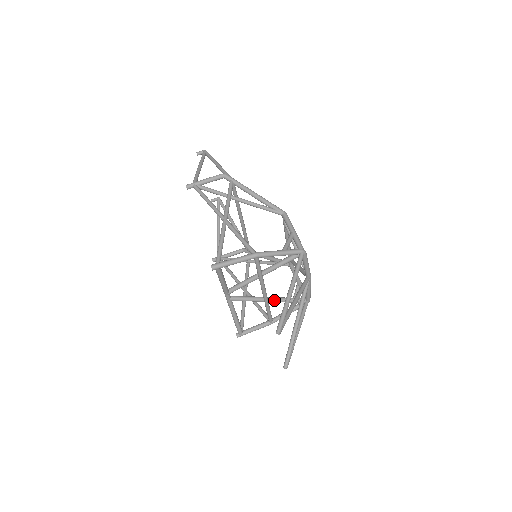
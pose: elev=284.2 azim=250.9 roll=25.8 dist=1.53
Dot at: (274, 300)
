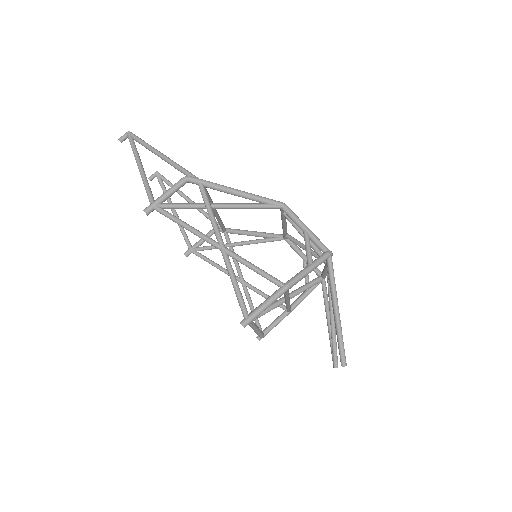
Dot at: (293, 296)
